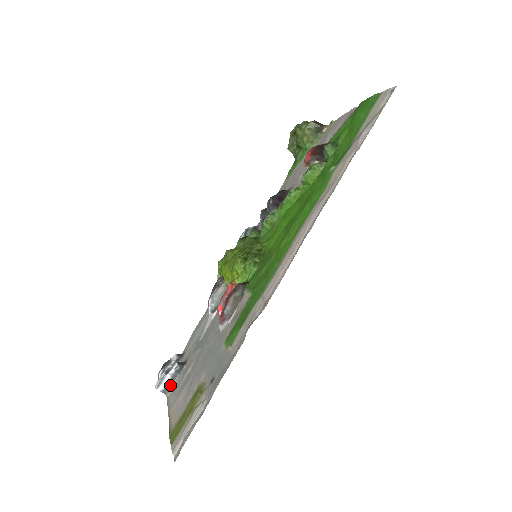
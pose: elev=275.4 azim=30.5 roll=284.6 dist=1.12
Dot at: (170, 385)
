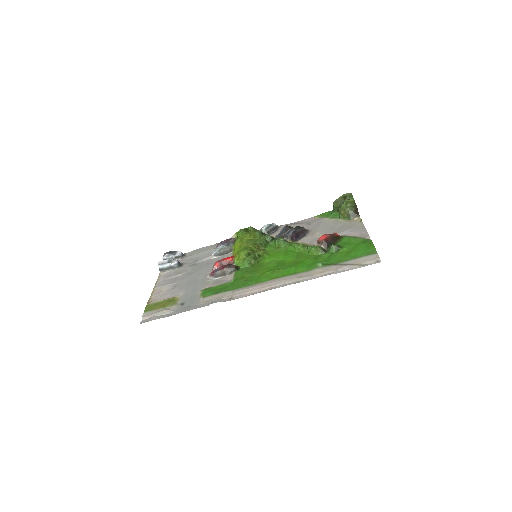
Dot at: (166, 269)
